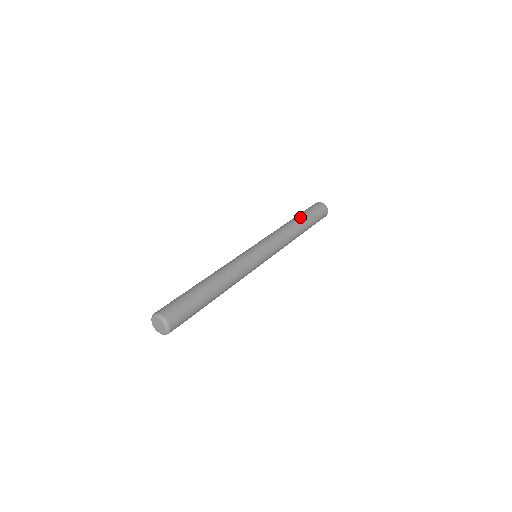
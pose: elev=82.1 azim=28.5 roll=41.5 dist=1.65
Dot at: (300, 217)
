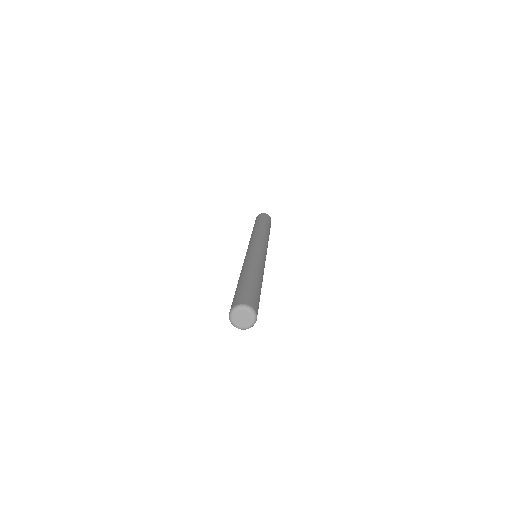
Dot at: (254, 226)
